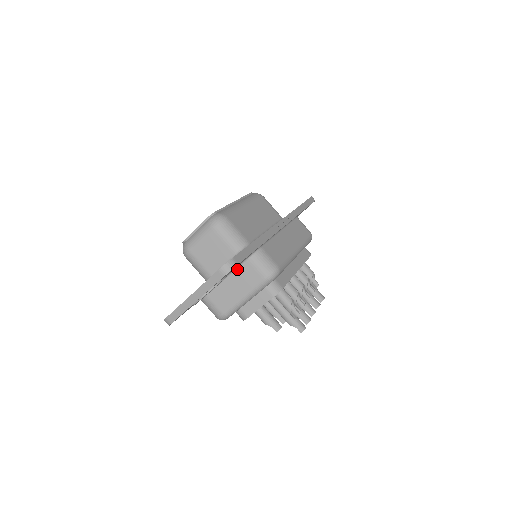
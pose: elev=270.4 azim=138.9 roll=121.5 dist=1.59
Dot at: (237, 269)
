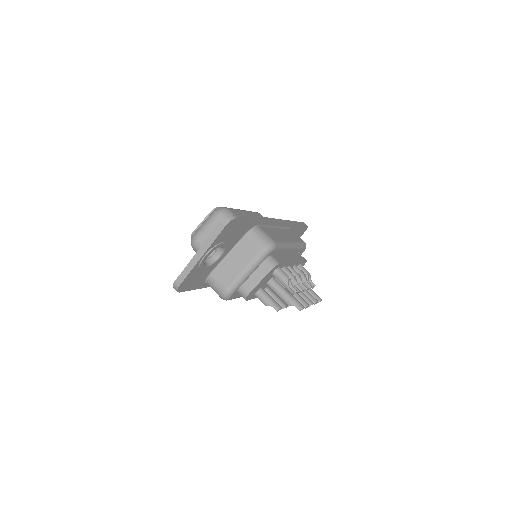
Dot at: (238, 244)
